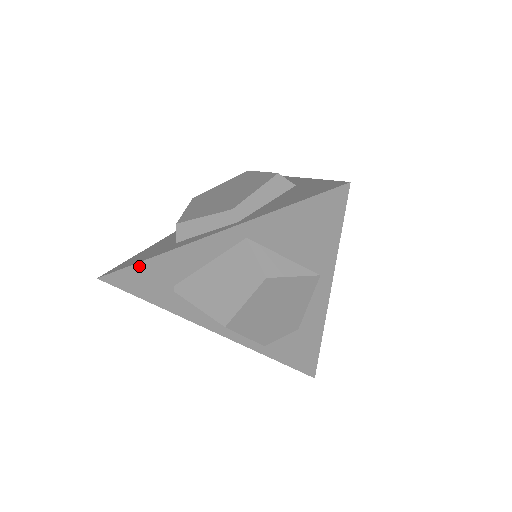
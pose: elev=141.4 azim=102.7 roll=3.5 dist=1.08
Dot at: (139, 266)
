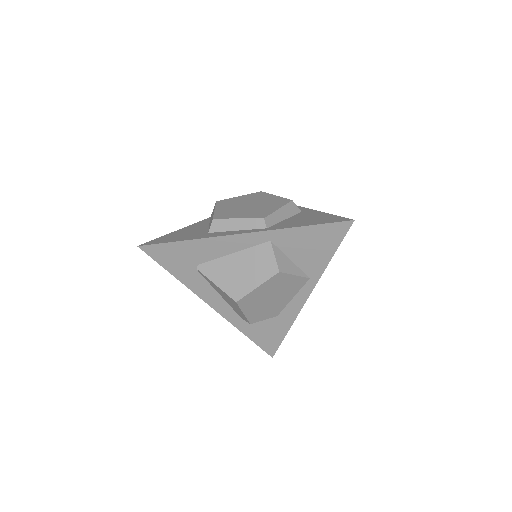
Dot at: (178, 244)
